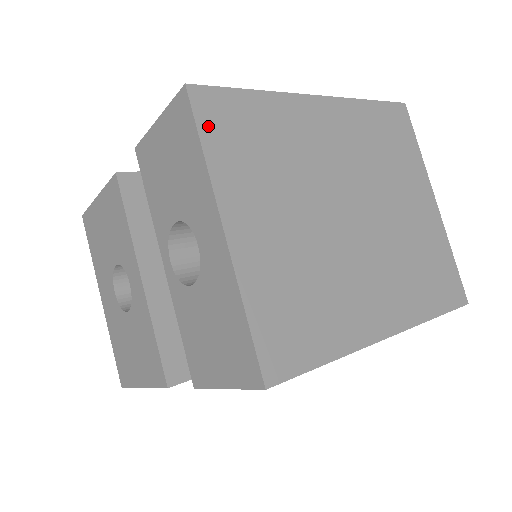
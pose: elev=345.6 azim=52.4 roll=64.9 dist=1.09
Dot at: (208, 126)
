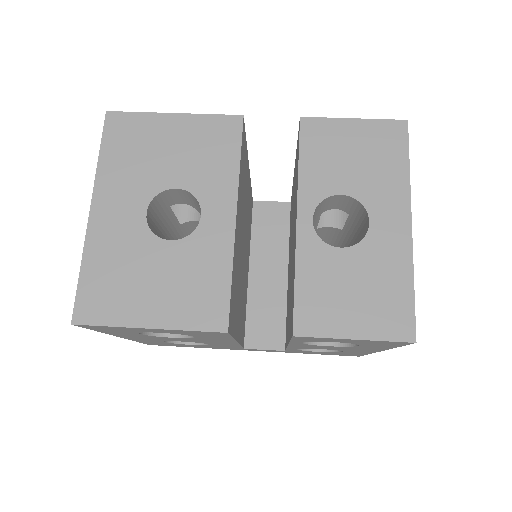
Dot at: occluded
